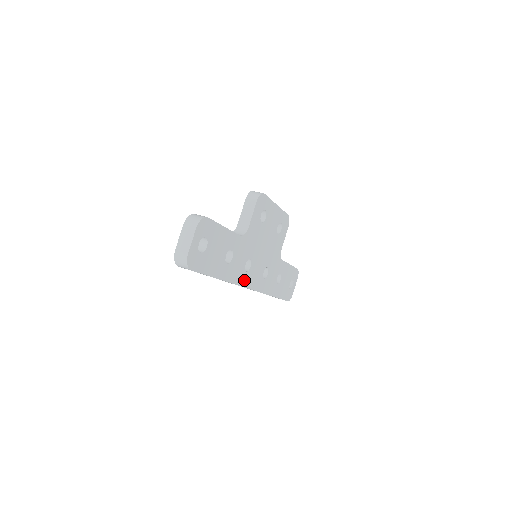
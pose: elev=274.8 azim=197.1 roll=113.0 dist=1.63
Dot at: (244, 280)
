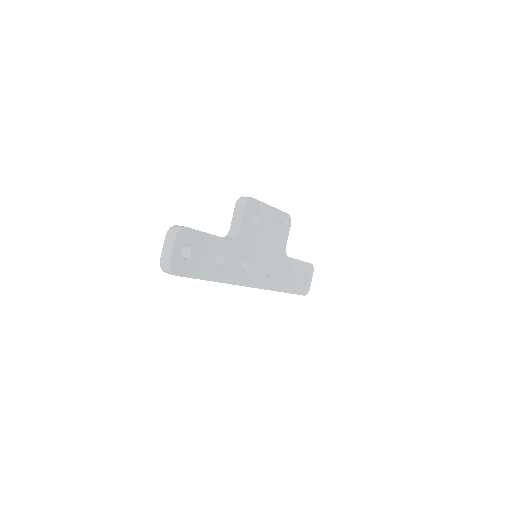
Dot at: (243, 280)
